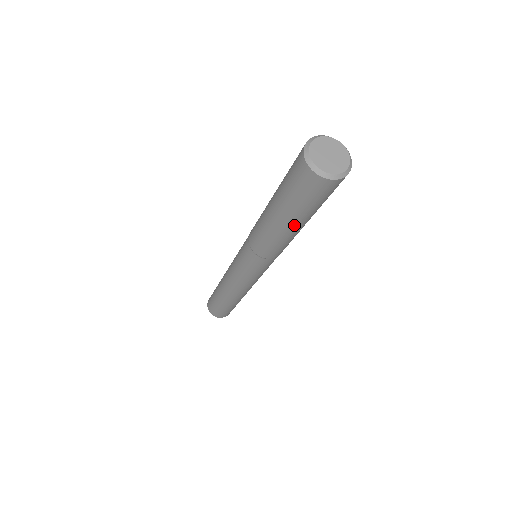
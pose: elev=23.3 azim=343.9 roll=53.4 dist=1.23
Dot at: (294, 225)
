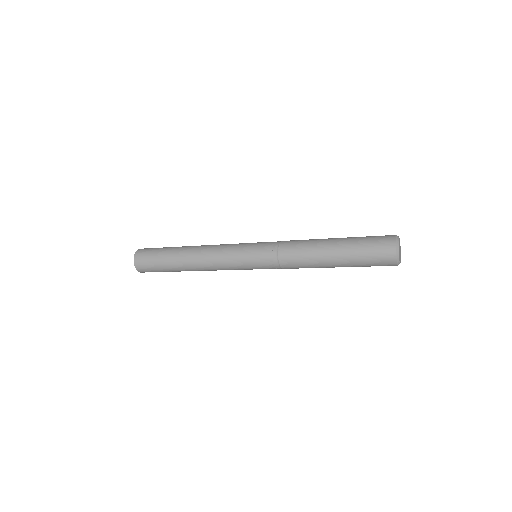
Dot at: occluded
